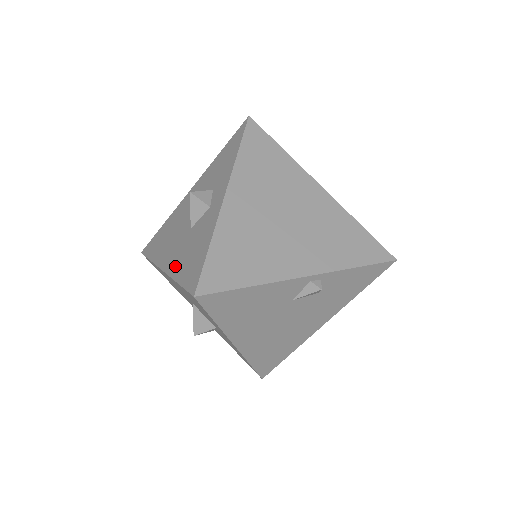
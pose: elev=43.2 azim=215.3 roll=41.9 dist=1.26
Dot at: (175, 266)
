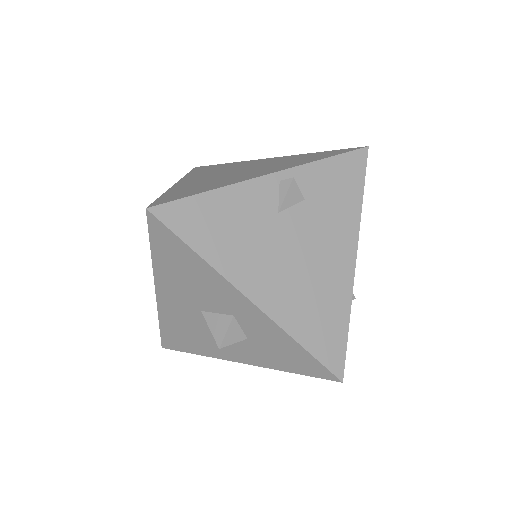
Dot at: occluded
